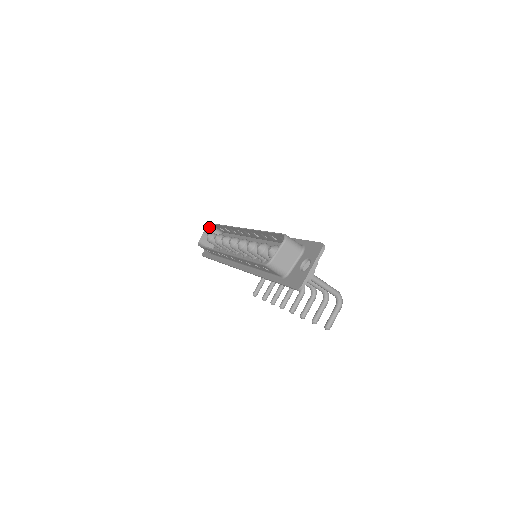
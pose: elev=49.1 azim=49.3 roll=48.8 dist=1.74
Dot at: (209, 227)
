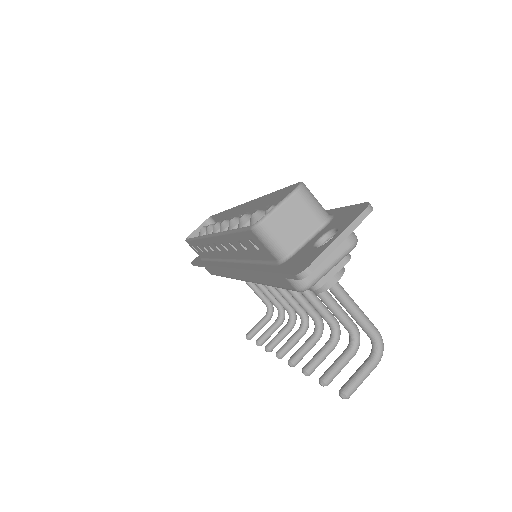
Dot at: (209, 222)
